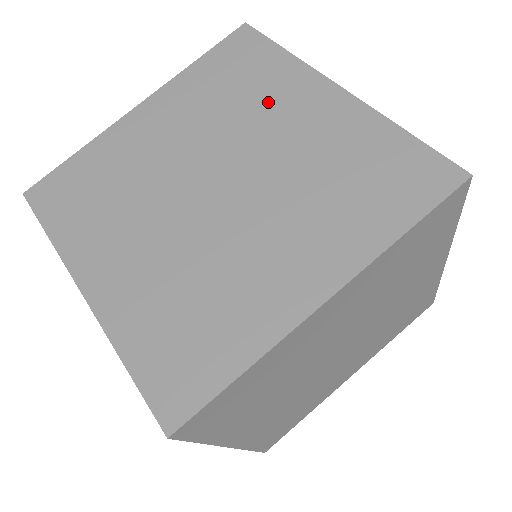
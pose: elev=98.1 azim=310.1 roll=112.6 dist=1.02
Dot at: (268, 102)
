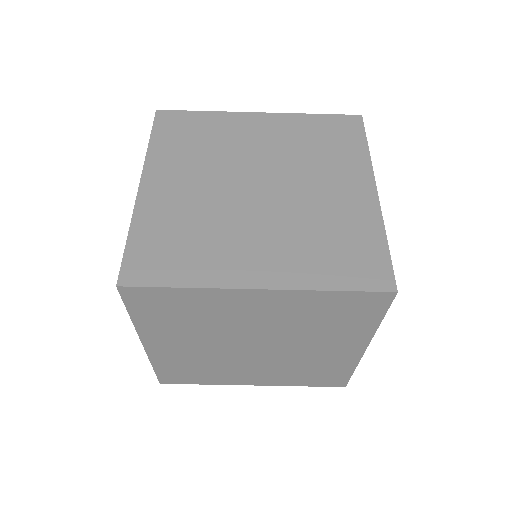
Dot at: (329, 336)
